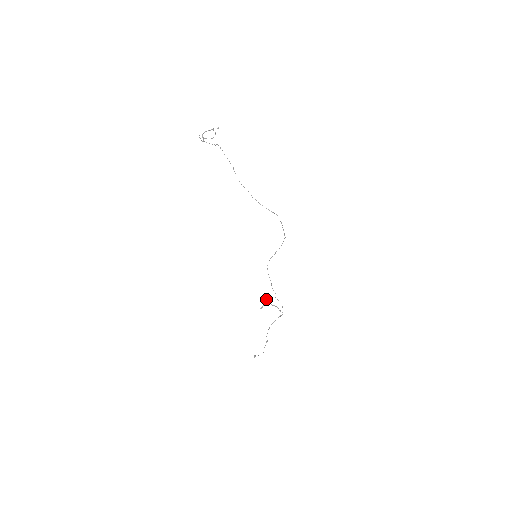
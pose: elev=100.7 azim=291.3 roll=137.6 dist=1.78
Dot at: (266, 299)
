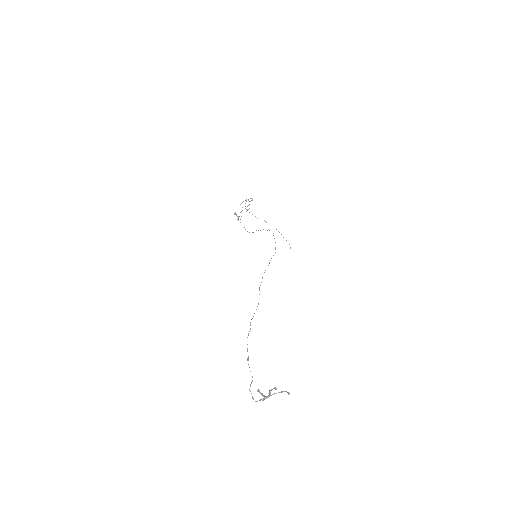
Dot at: occluded
